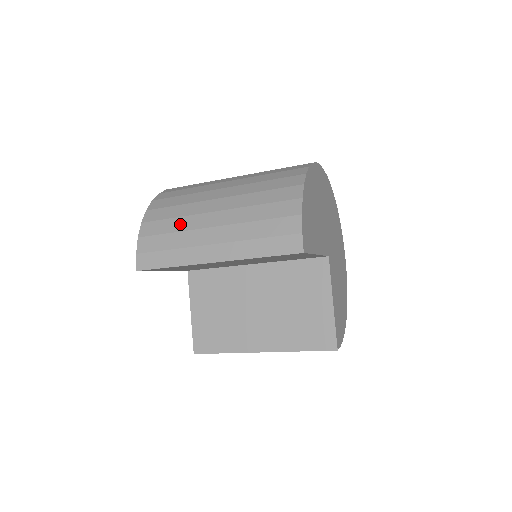
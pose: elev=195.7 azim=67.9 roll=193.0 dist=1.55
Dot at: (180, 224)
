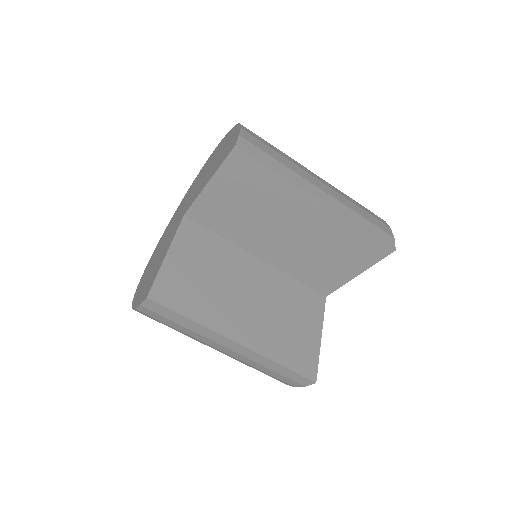
Dot at: (286, 155)
